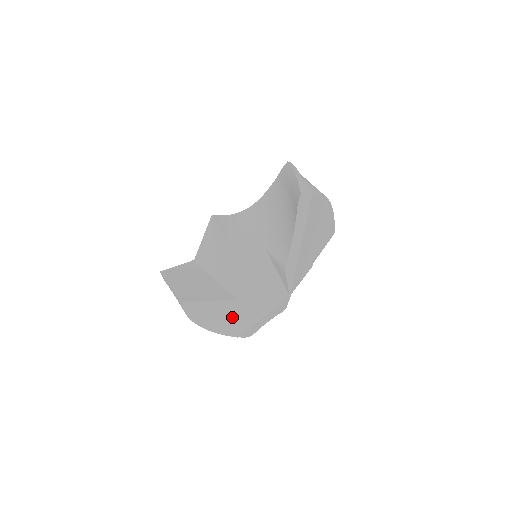
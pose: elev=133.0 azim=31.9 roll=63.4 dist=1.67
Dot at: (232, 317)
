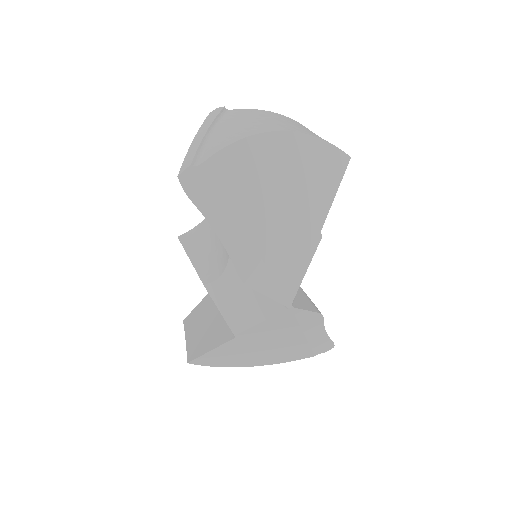
Dot at: (267, 348)
